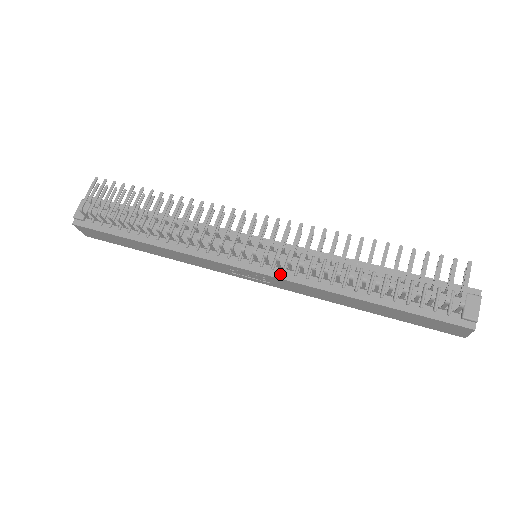
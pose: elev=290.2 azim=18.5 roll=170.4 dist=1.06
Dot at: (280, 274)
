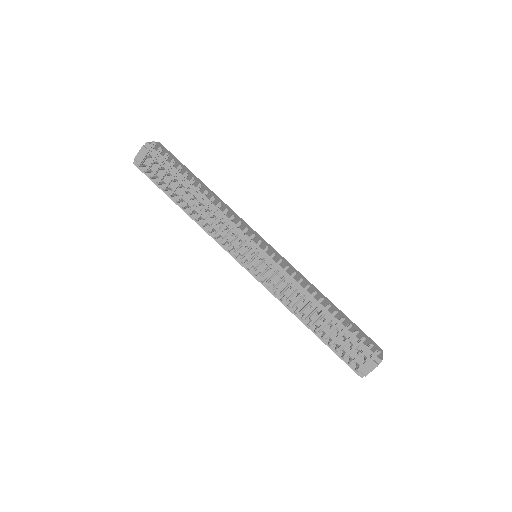
Dot at: (264, 282)
